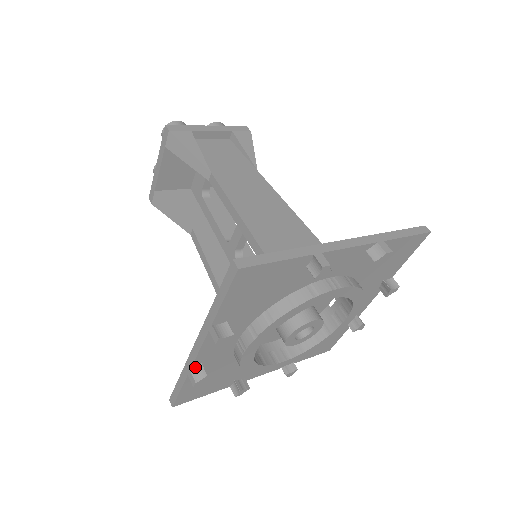
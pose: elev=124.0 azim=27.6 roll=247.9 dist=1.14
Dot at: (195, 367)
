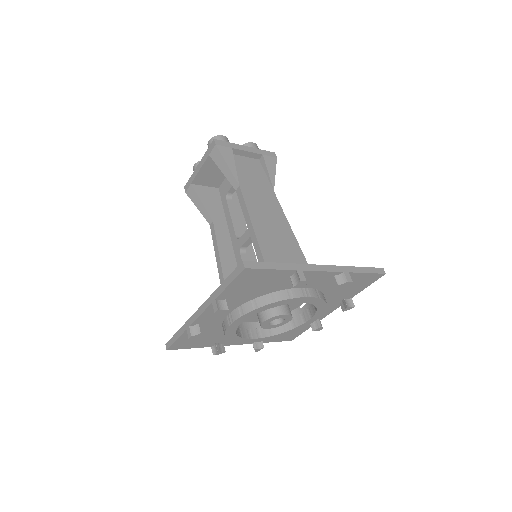
Dot at: (193, 325)
